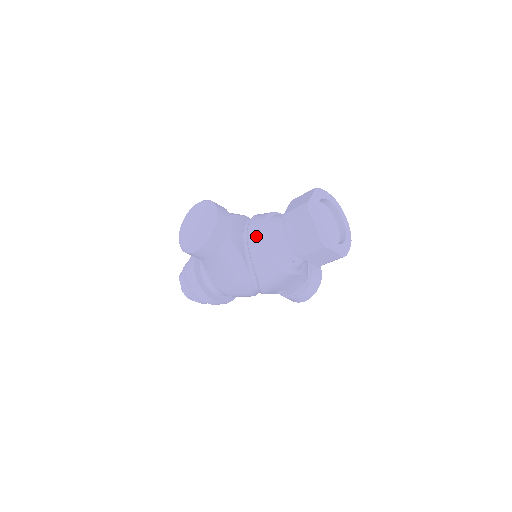
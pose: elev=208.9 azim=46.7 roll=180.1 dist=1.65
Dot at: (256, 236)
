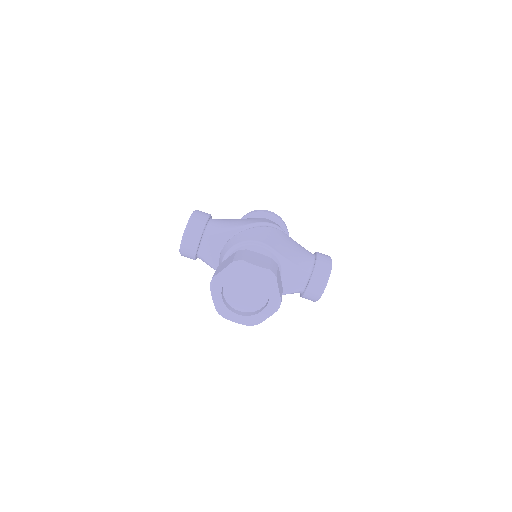
Dot at: (220, 261)
